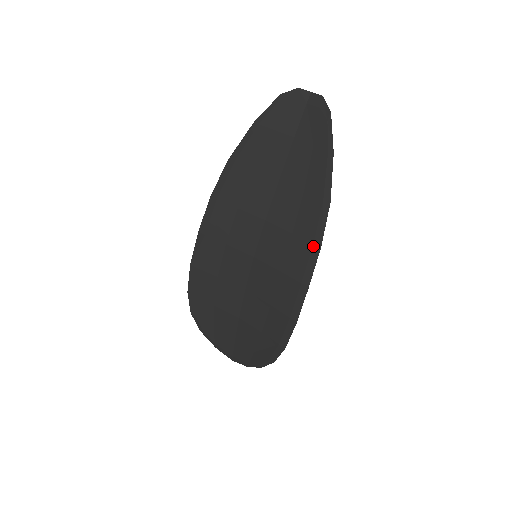
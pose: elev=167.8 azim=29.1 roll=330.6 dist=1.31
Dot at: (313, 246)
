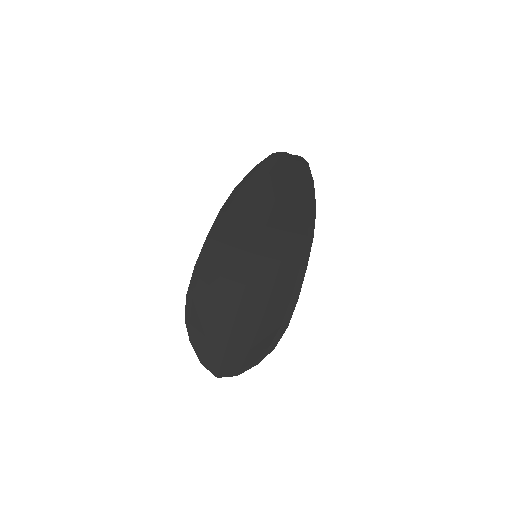
Dot at: (307, 237)
